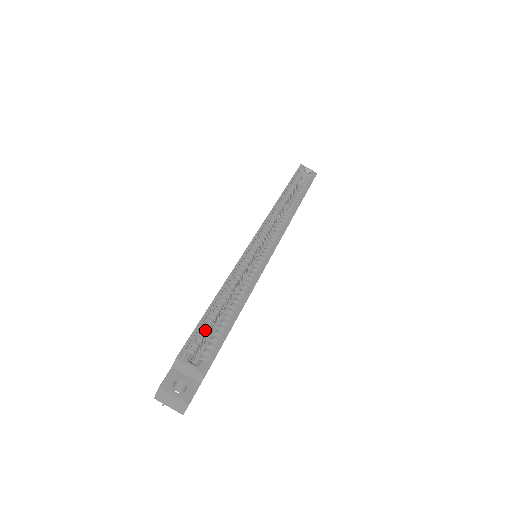
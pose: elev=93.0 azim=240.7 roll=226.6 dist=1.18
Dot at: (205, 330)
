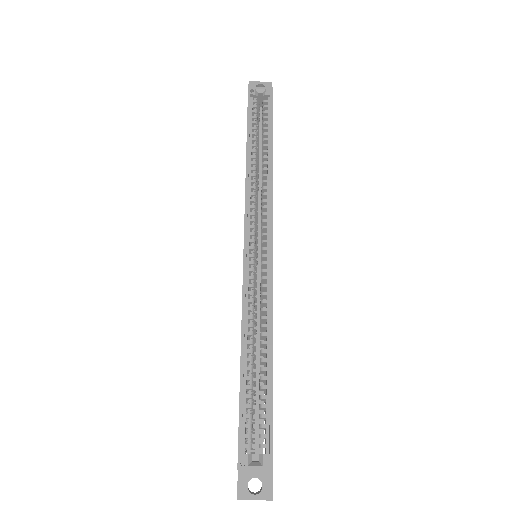
Dot at: (249, 414)
